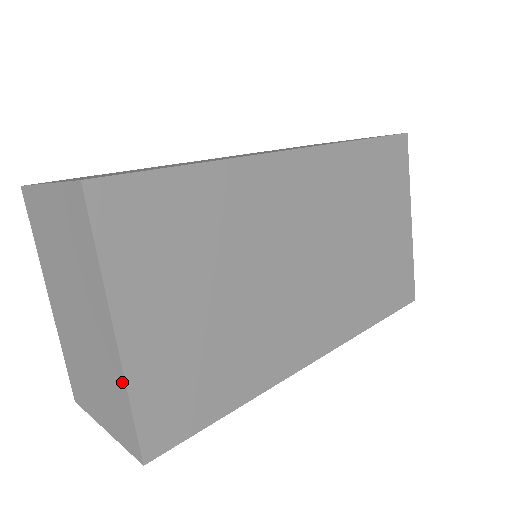
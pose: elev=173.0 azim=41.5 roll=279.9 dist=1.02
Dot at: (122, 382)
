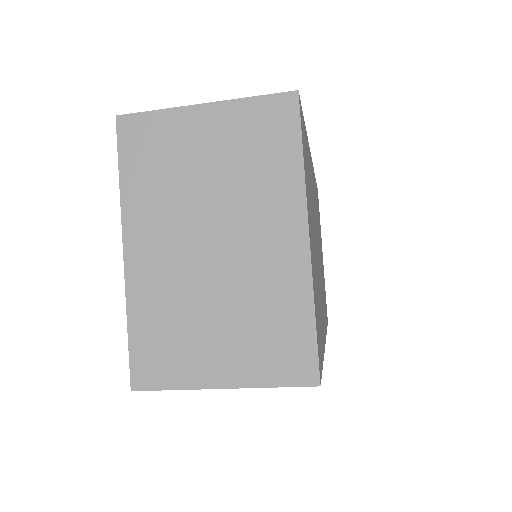
Dot at: (305, 290)
